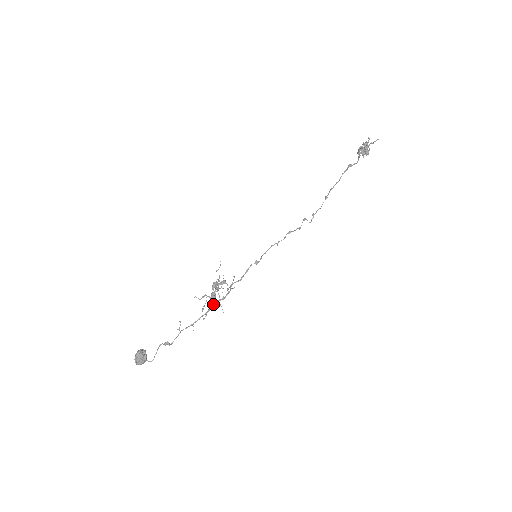
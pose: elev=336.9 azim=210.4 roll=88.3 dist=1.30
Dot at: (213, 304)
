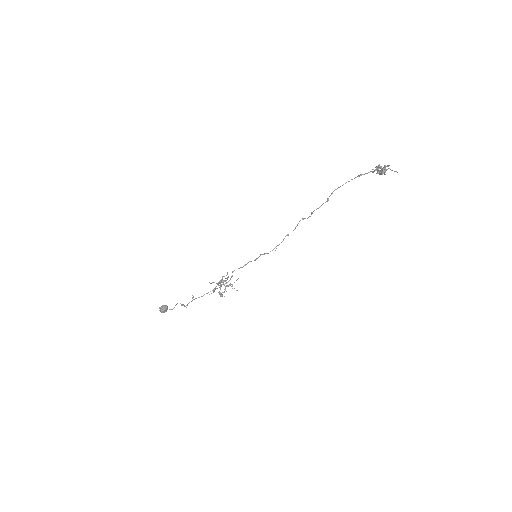
Dot at: occluded
